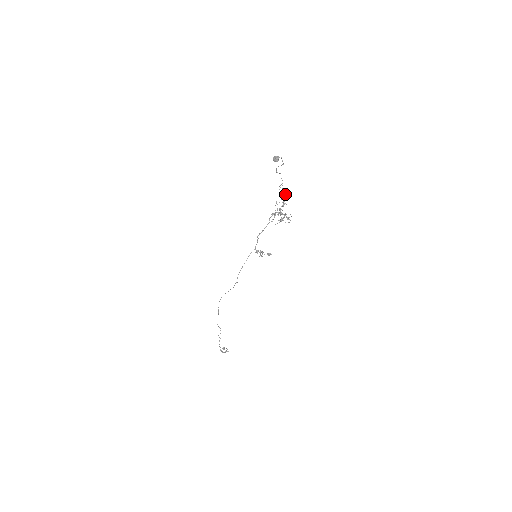
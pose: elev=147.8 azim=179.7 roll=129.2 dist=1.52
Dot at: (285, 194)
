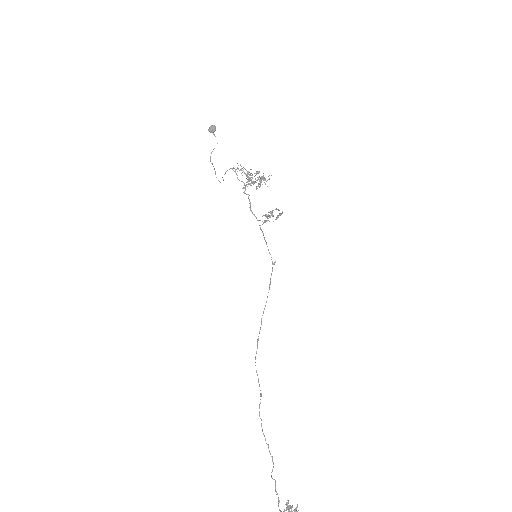
Dot at: (239, 170)
